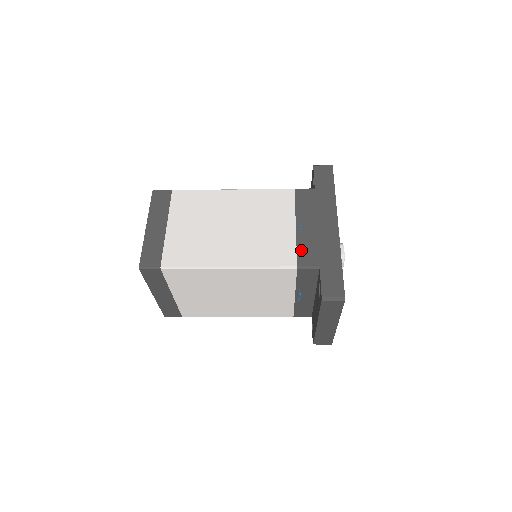
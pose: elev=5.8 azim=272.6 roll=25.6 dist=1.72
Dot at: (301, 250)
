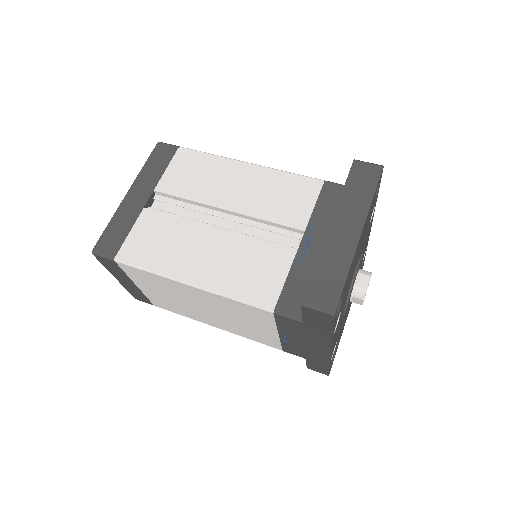
Dot at: (286, 347)
